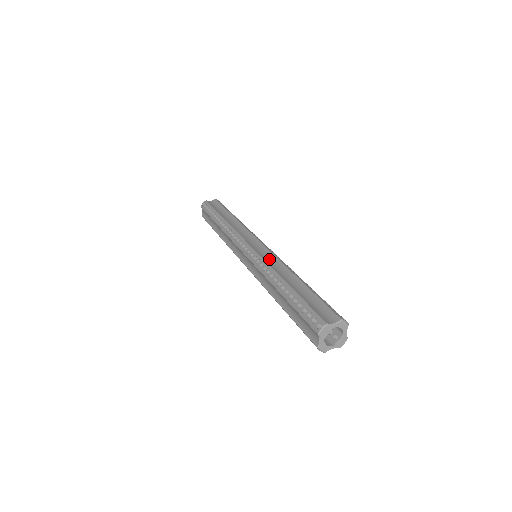
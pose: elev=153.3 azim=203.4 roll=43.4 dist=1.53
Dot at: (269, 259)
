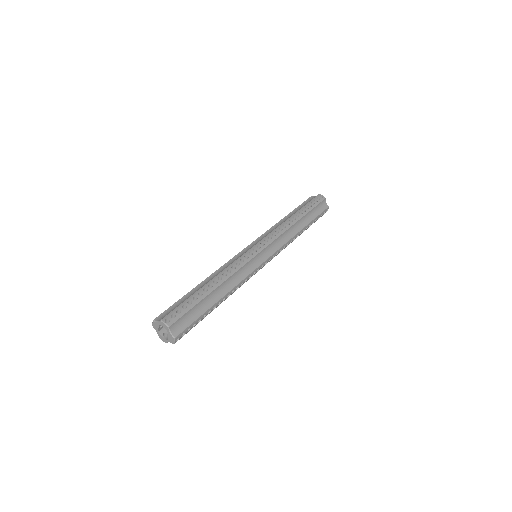
Dot at: (233, 261)
